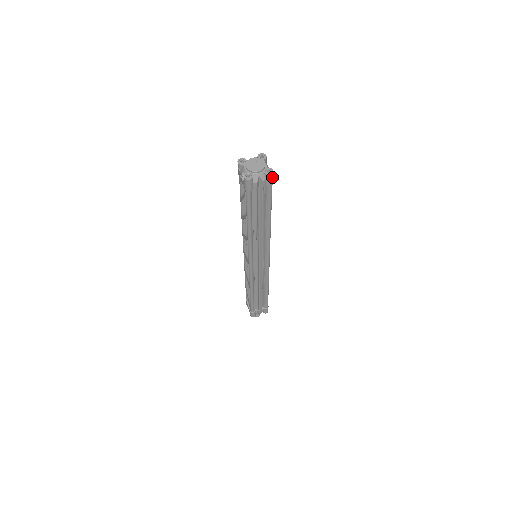
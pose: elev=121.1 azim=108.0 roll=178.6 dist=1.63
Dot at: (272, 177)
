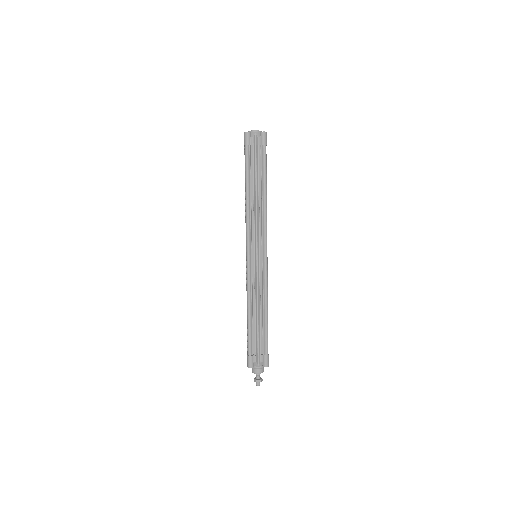
Dot at: (265, 136)
